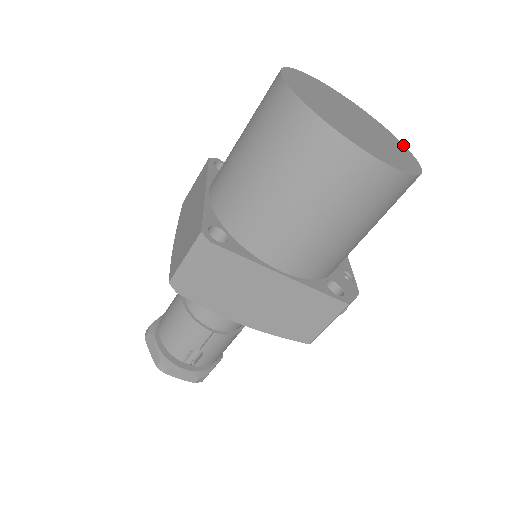
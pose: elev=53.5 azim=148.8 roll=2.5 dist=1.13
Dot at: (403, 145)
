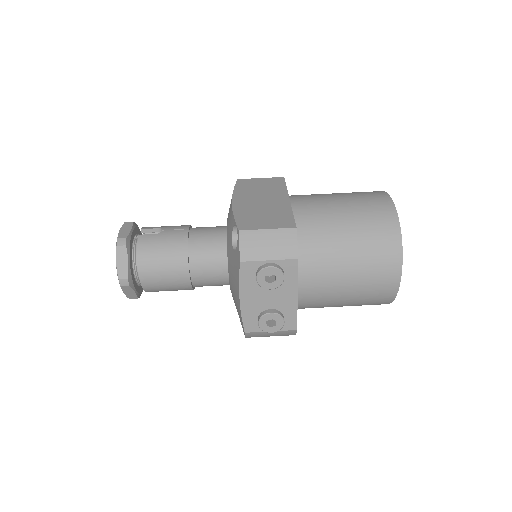
Dot at: (396, 292)
